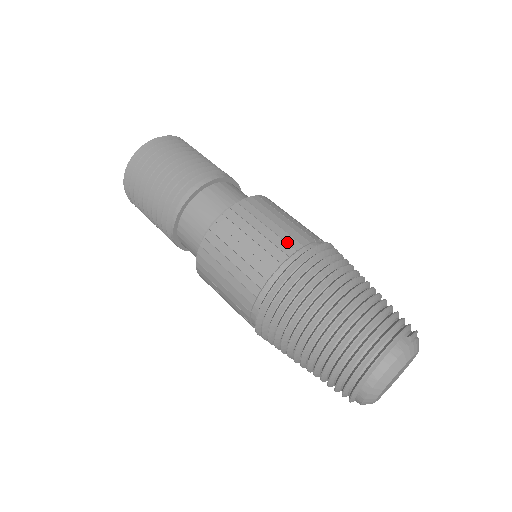
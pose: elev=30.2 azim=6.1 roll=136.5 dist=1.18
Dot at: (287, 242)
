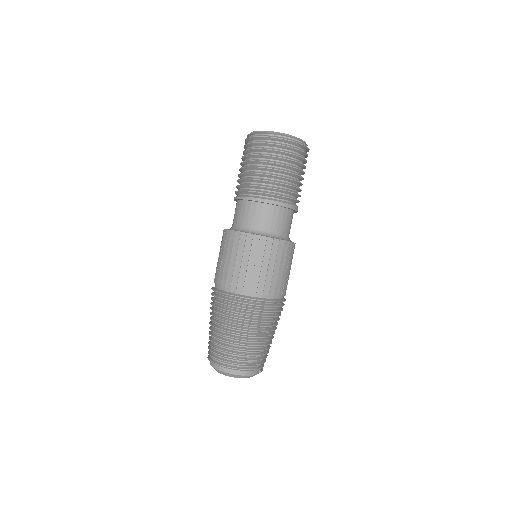
Dot at: (281, 288)
